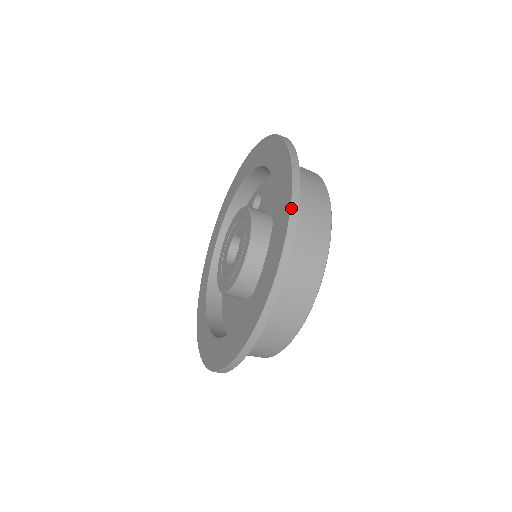
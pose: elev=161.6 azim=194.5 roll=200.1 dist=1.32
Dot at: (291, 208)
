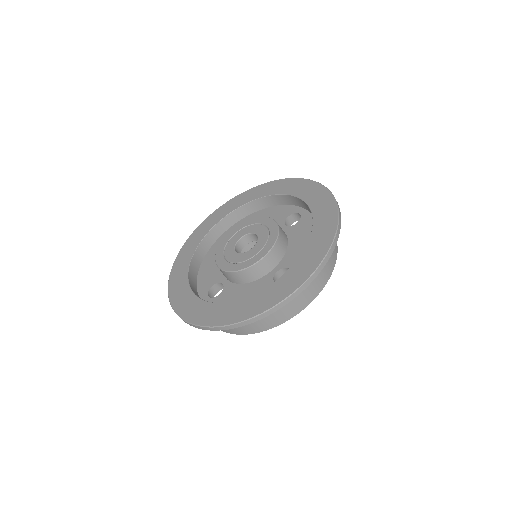
Dot at: (326, 187)
